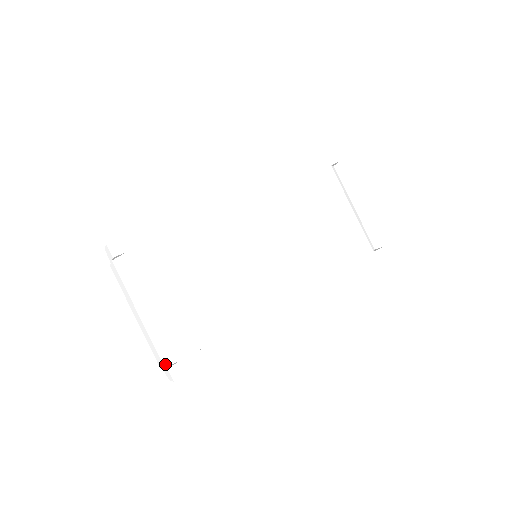
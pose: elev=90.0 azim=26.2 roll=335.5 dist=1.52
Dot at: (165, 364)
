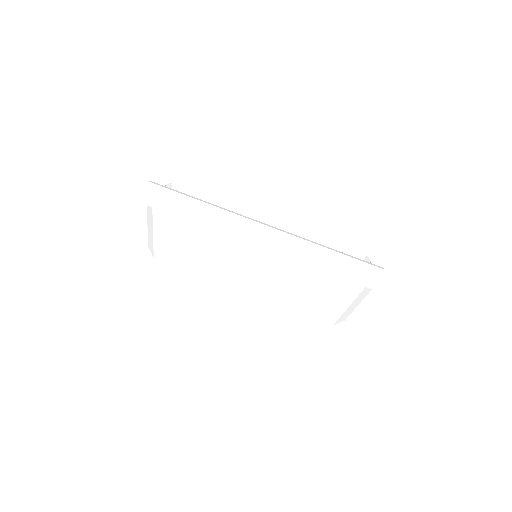
Dot at: (149, 247)
